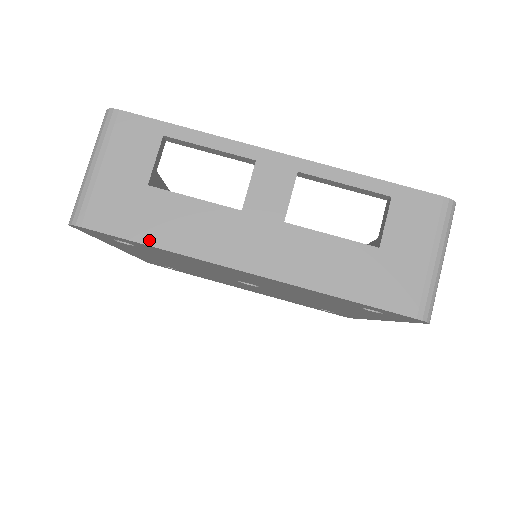
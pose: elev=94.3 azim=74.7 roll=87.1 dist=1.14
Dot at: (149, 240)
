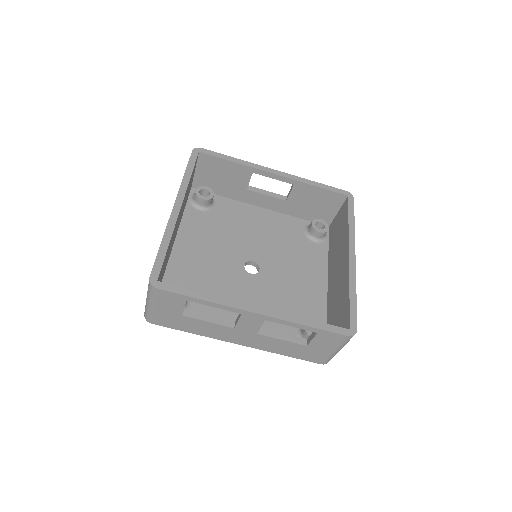
Dot at: (188, 331)
